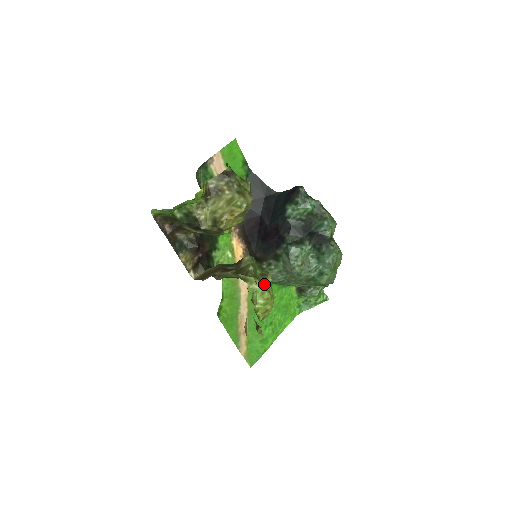
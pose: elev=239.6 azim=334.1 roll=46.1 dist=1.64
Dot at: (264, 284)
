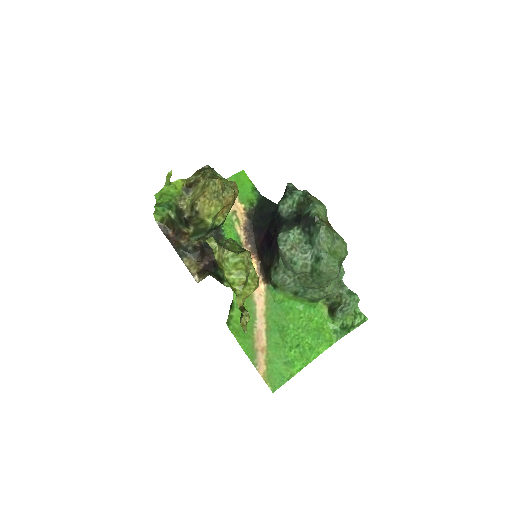
Dot at: (238, 256)
